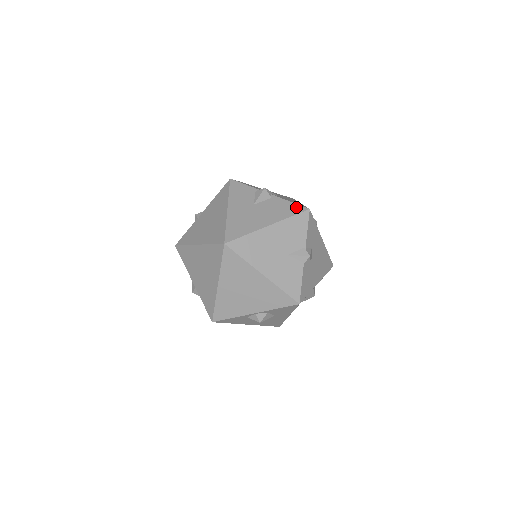
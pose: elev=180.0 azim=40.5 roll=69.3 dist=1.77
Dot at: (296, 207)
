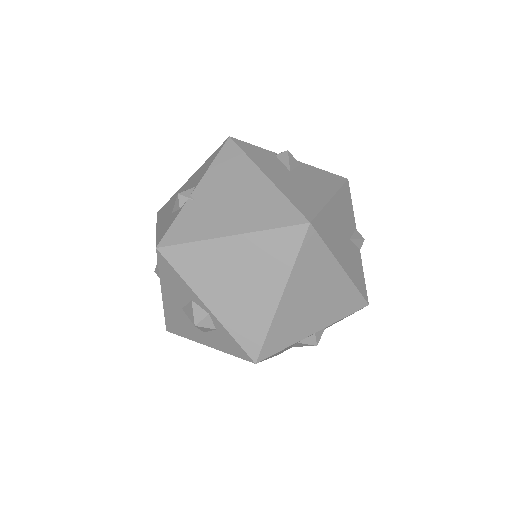
Dot at: (335, 176)
